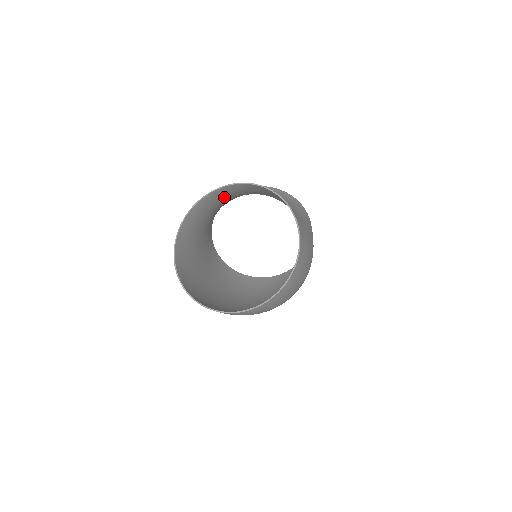
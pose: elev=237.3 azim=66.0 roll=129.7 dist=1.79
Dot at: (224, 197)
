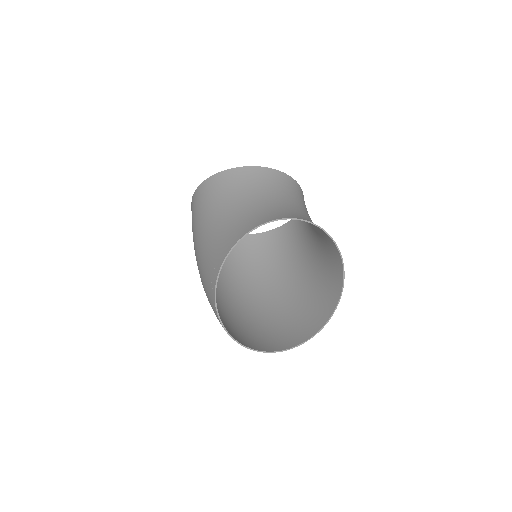
Dot at: (288, 211)
